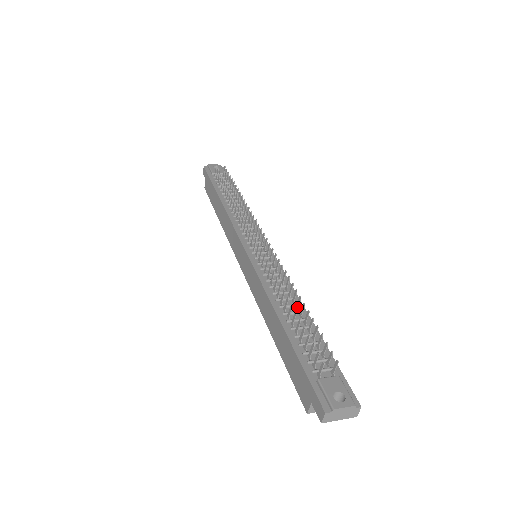
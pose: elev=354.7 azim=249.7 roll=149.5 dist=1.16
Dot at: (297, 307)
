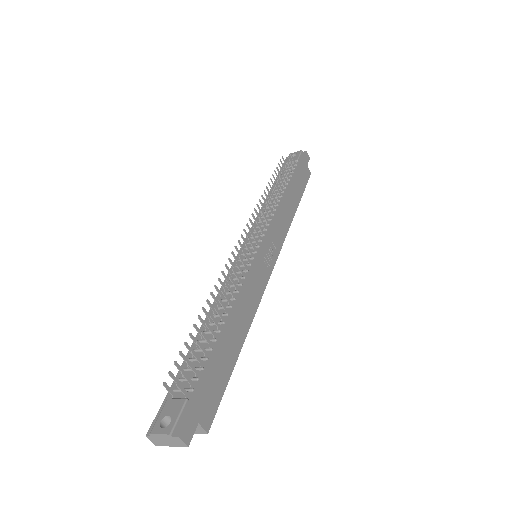
Dot at: (220, 317)
